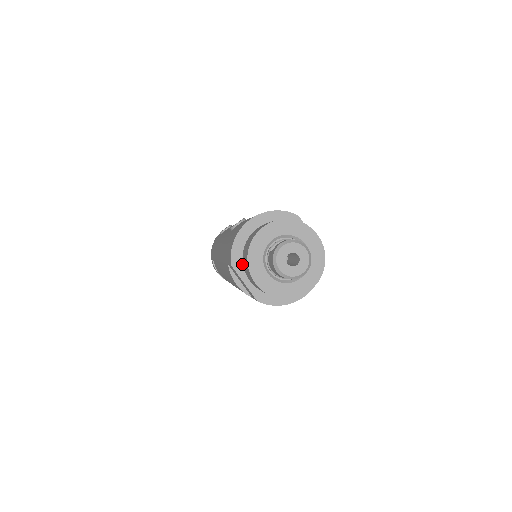
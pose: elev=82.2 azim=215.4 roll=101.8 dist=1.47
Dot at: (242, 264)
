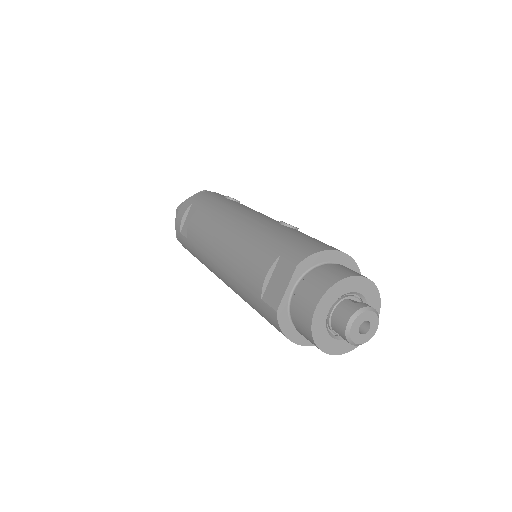
Dot at: (303, 274)
